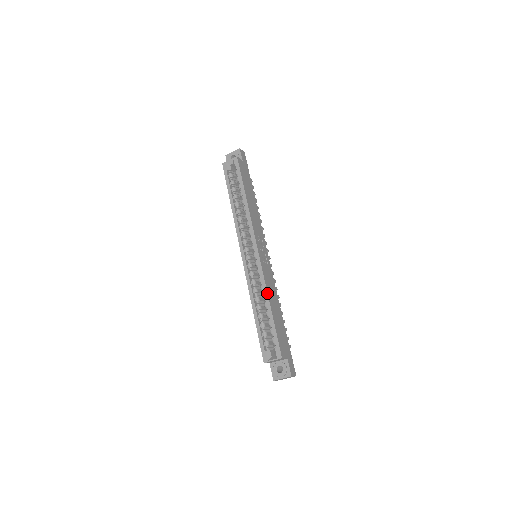
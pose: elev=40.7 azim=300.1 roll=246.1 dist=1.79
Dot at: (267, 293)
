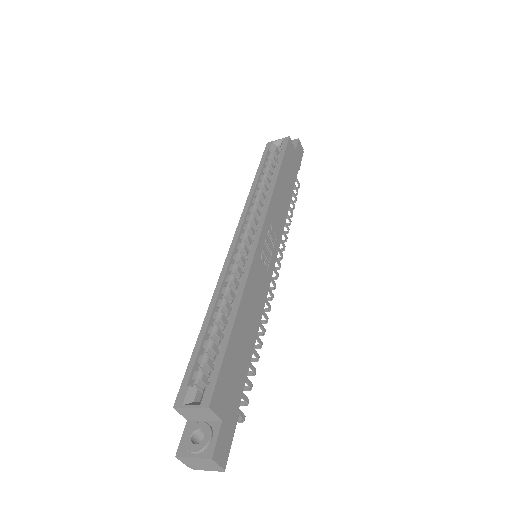
Dot at: (242, 294)
